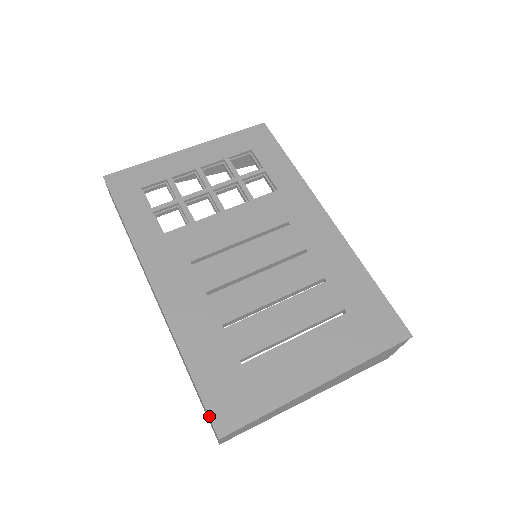
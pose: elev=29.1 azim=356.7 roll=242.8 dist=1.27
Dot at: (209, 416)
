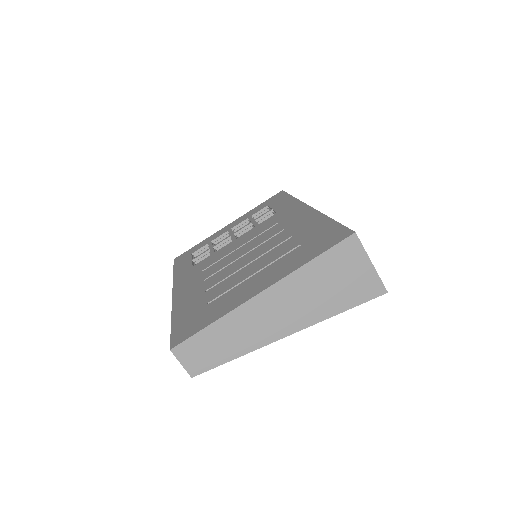
Dot at: (171, 340)
